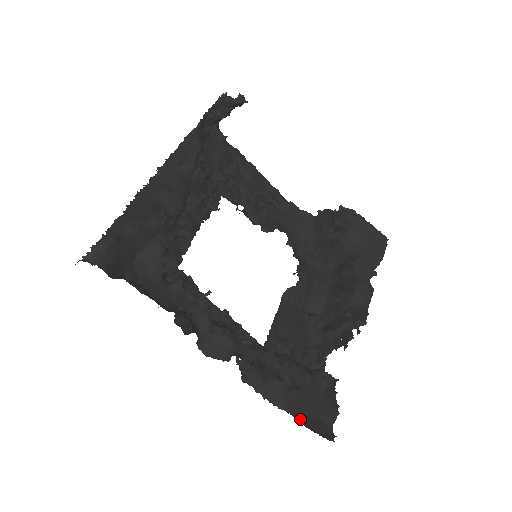
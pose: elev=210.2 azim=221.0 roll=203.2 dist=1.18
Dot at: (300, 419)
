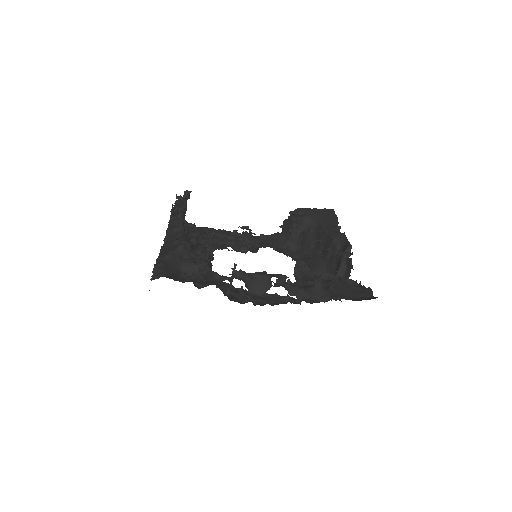
Dot at: (346, 299)
